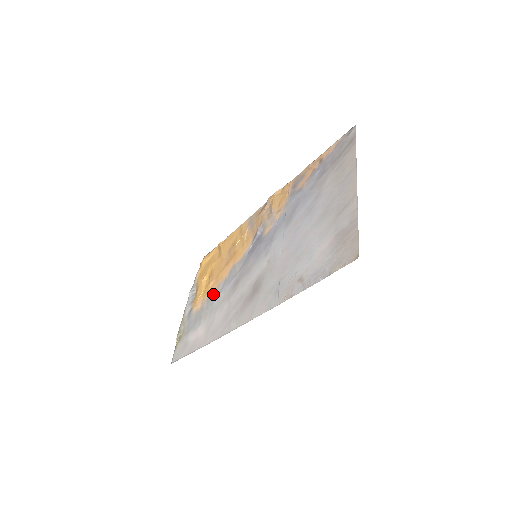
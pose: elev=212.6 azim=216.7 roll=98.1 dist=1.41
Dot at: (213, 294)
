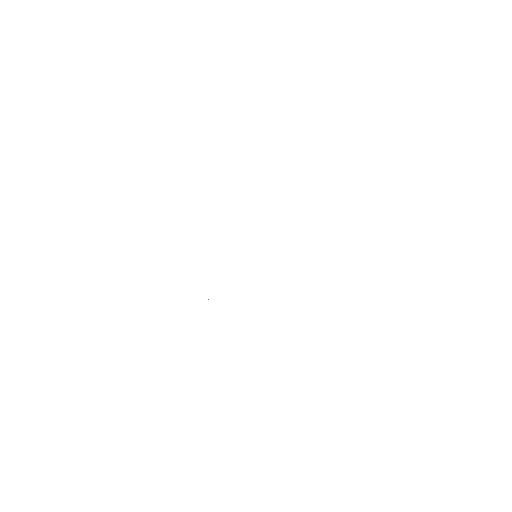
Dot at: occluded
